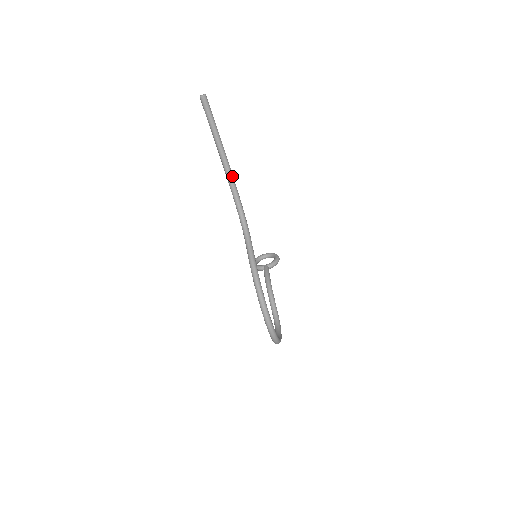
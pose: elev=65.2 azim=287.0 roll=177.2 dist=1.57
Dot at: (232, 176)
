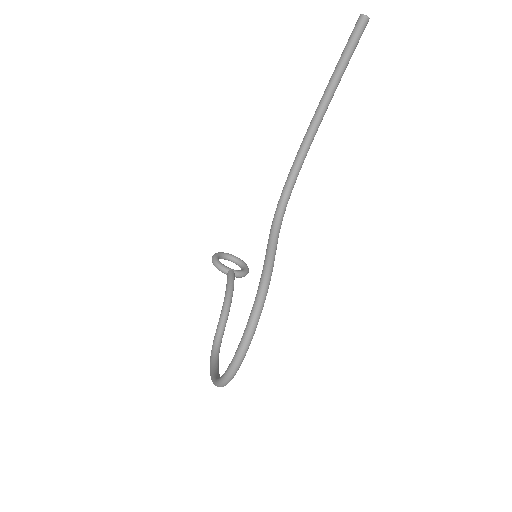
Dot at: (312, 141)
